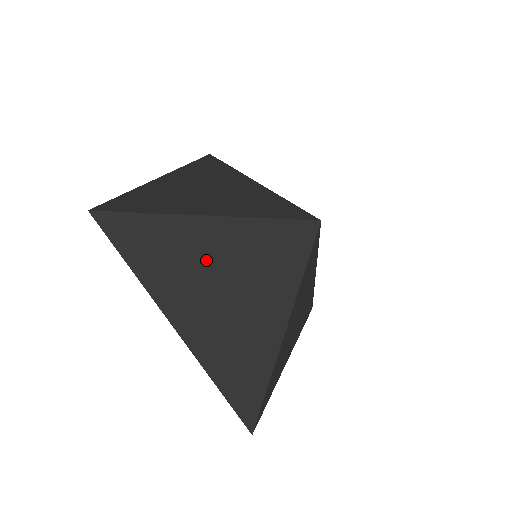
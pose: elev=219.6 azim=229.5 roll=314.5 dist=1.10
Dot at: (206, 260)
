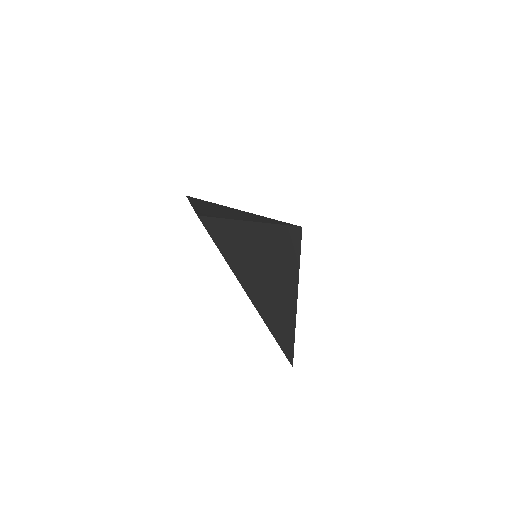
Dot at: (227, 209)
